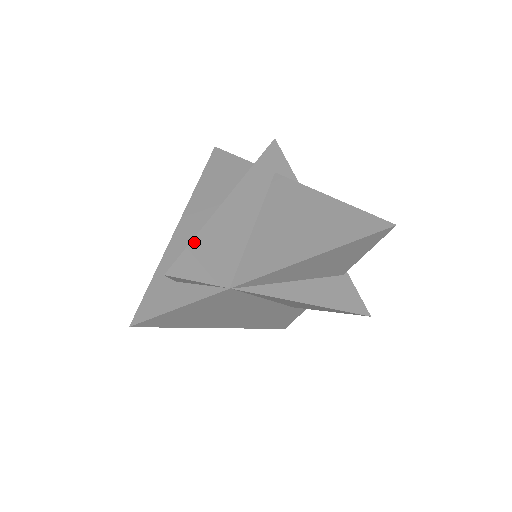
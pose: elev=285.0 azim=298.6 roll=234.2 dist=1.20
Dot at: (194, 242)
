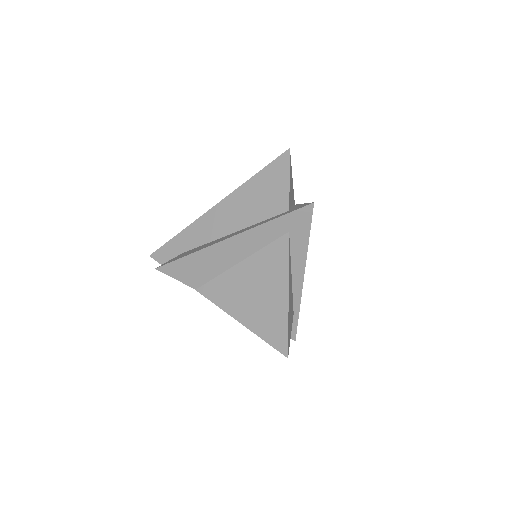
Dot at: (185, 258)
